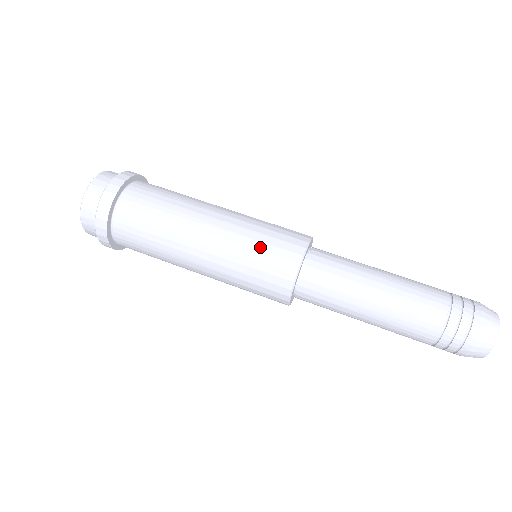
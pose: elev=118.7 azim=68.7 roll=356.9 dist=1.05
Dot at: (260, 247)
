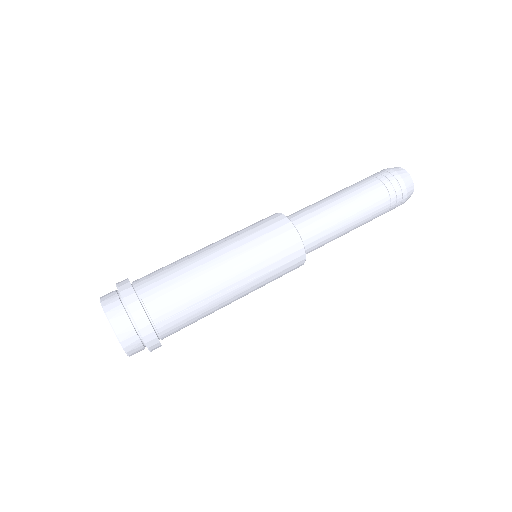
Dot at: (274, 260)
